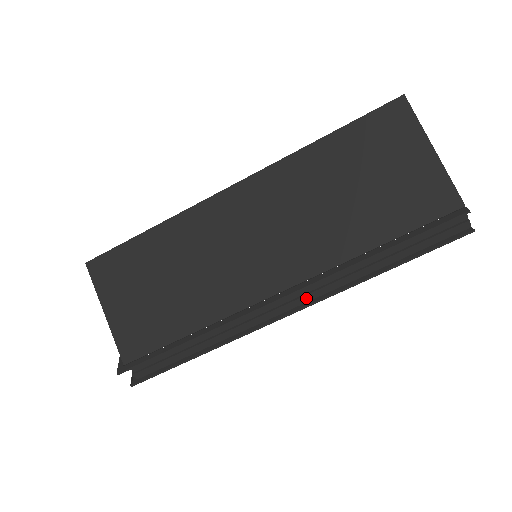
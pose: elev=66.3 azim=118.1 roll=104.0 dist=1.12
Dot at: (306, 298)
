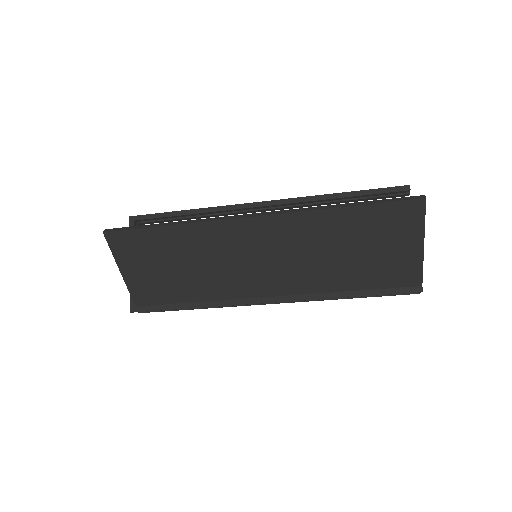
Dot at: occluded
